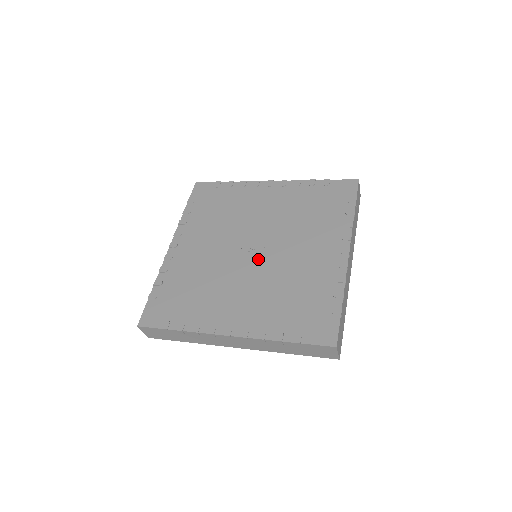
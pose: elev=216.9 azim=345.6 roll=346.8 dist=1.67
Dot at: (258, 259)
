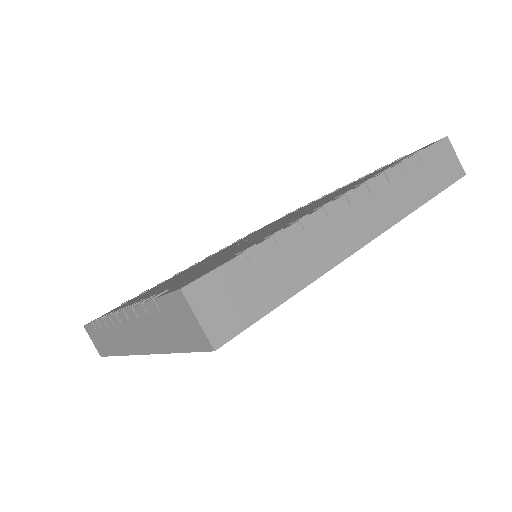
Dot at: occluded
